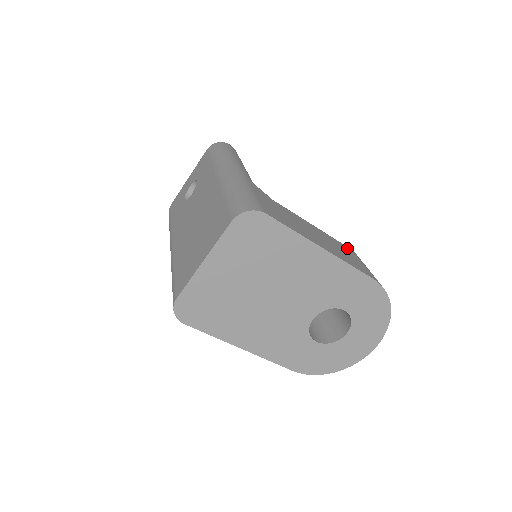
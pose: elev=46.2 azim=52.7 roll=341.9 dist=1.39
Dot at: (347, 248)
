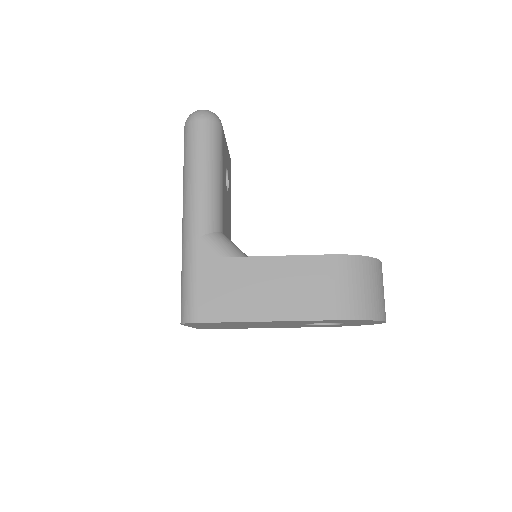
Dot at: (324, 262)
